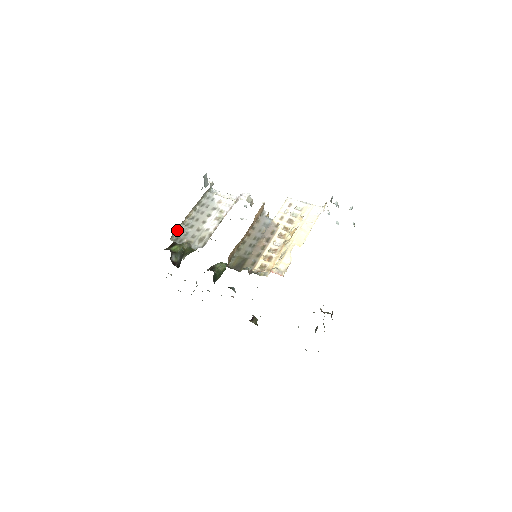
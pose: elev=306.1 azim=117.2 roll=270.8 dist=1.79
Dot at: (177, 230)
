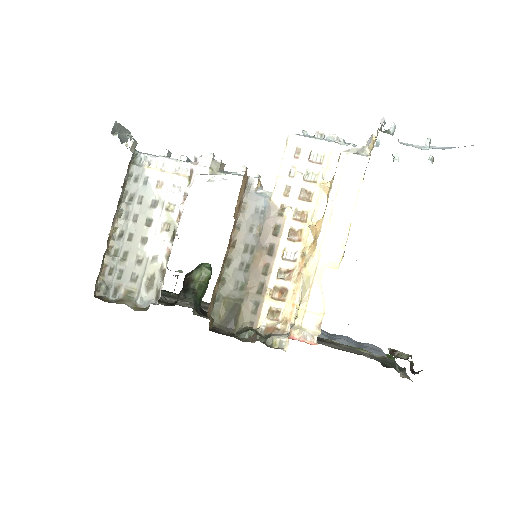
Dot at: (101, 270)
